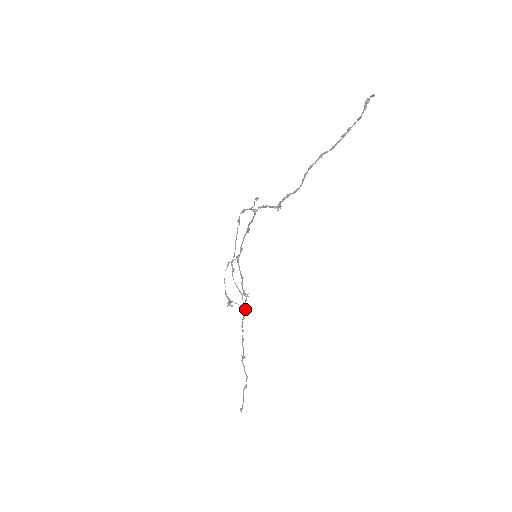
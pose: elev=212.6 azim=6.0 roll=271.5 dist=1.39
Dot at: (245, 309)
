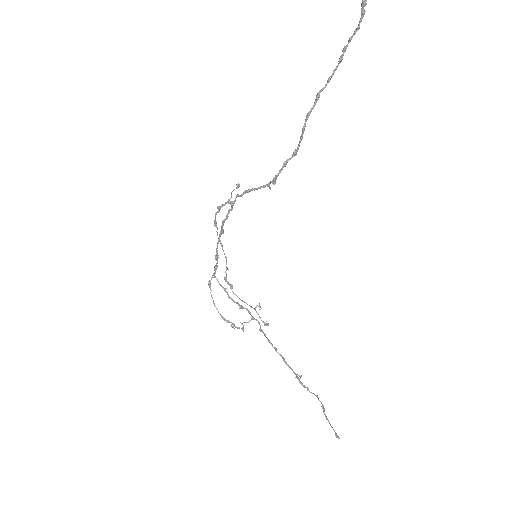
Dot at: (267, 323)
